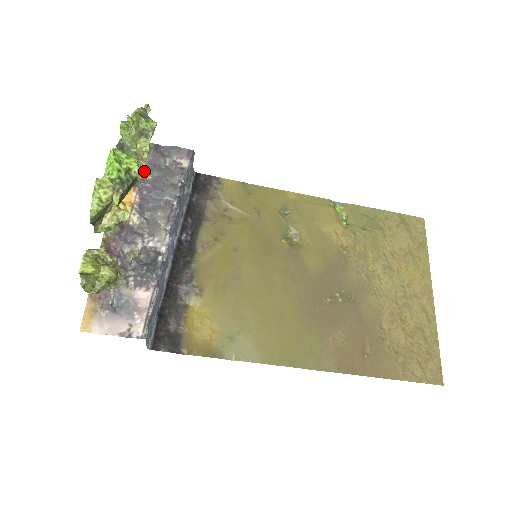
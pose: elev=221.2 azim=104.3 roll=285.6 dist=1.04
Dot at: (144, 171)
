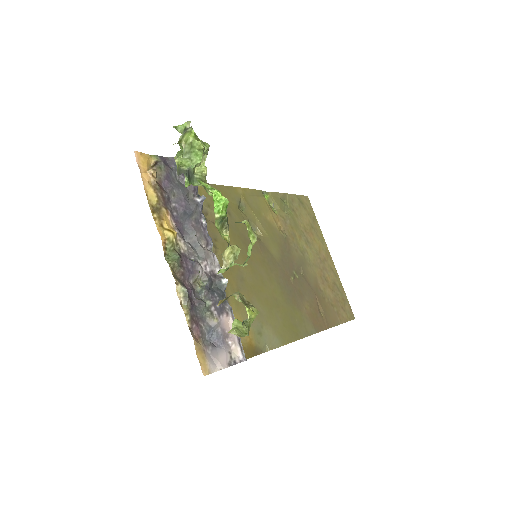
Dot at: occluded
